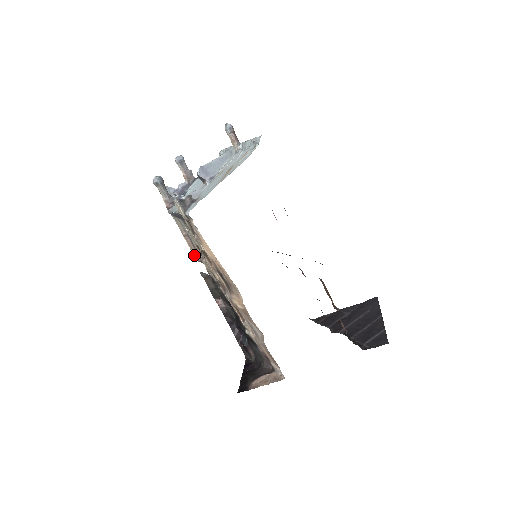
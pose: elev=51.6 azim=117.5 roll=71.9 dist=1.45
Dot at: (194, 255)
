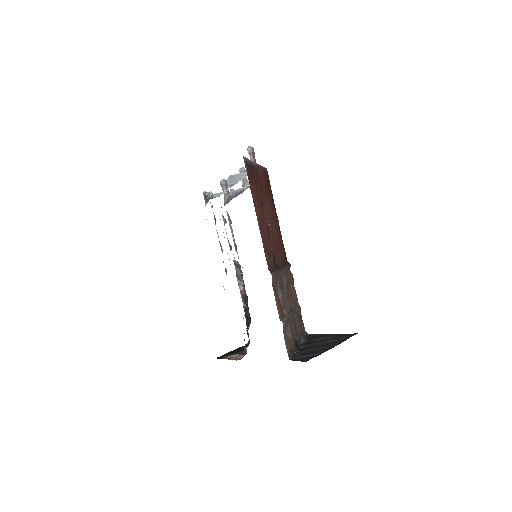
Dot at: occluded
